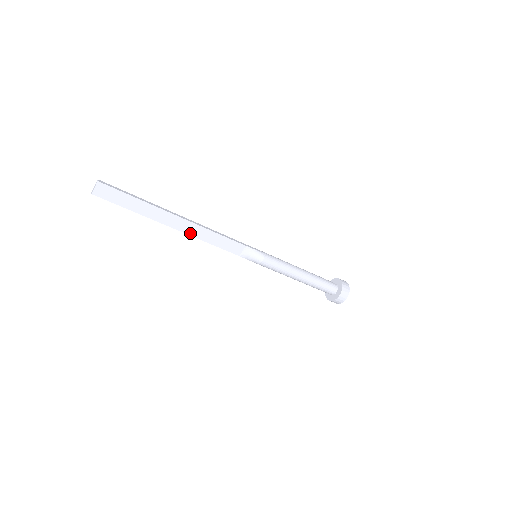
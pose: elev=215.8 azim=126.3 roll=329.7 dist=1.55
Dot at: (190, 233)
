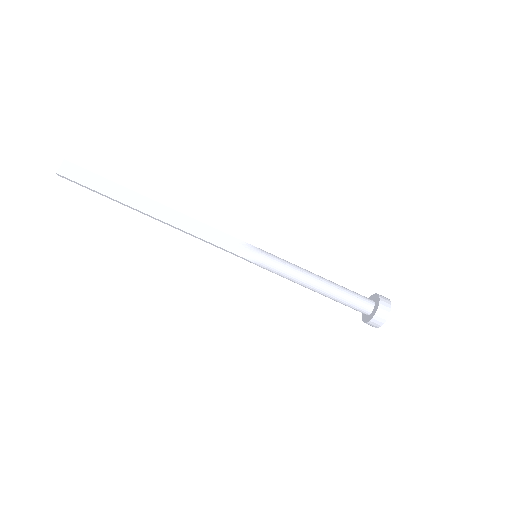
Dot at: (170, 222)
